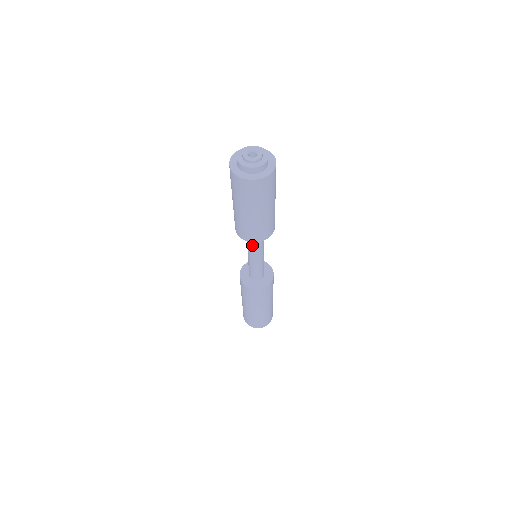
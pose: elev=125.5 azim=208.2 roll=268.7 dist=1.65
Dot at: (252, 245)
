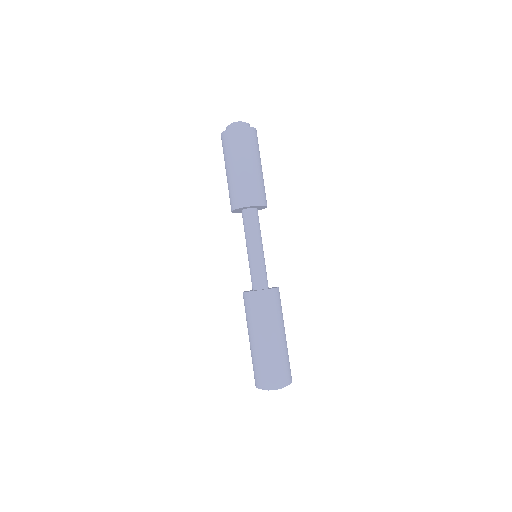
Dot at: (246, 228)
